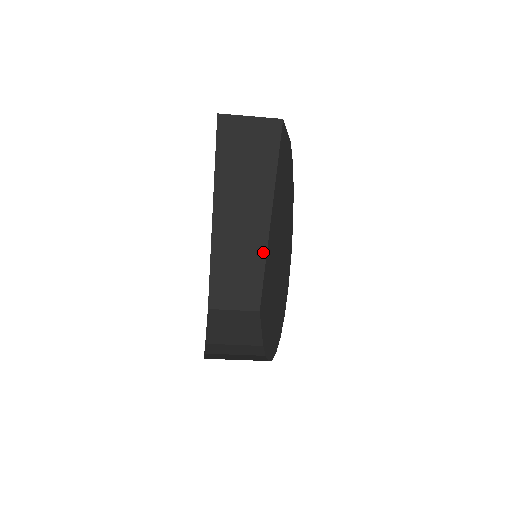
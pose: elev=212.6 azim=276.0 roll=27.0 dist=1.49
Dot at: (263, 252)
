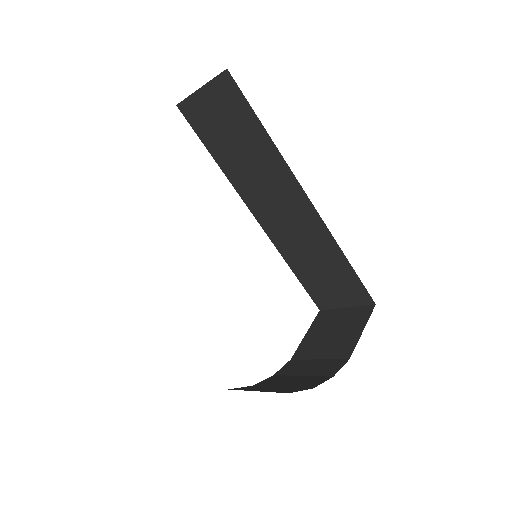
Dot at: (326, 233)
